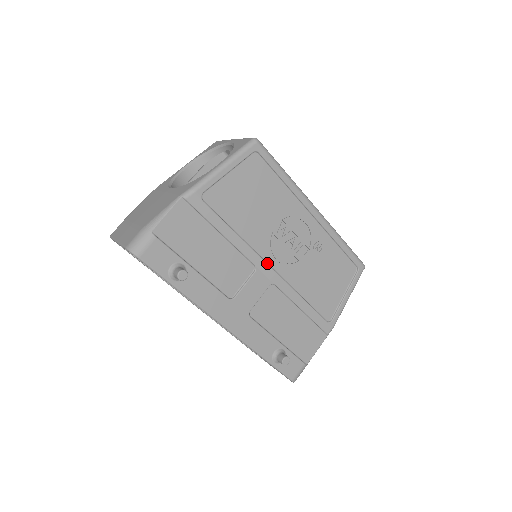
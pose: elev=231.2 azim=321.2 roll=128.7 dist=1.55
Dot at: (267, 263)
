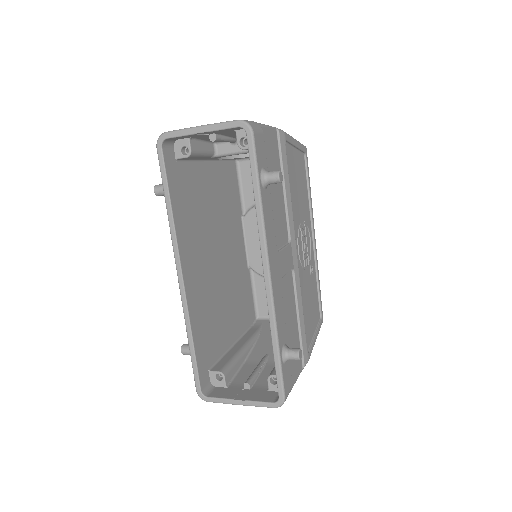
Dot at: occluded
